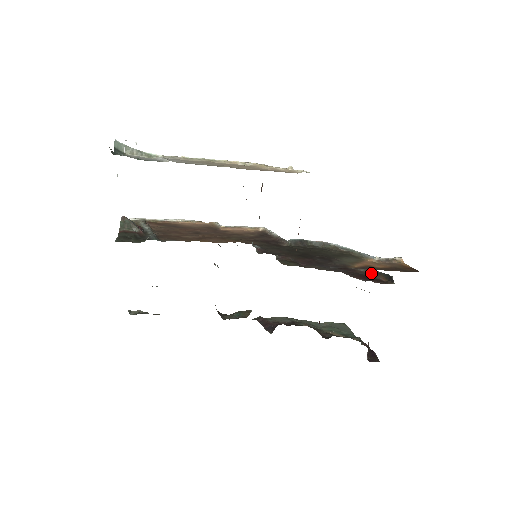
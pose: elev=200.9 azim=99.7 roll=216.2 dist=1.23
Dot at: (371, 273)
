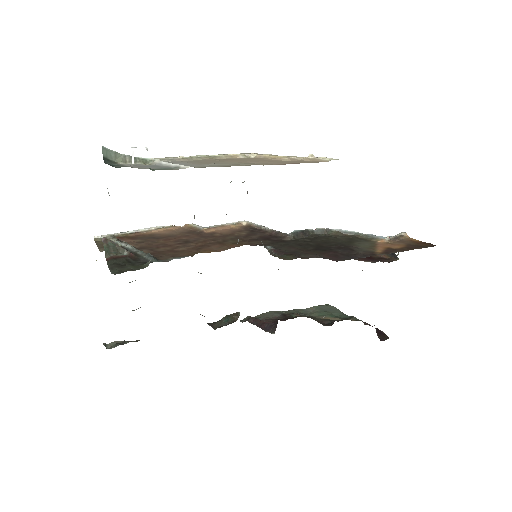
Dot at: occluded
